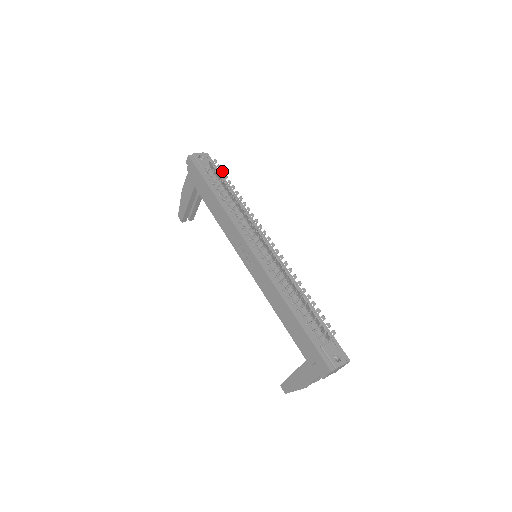
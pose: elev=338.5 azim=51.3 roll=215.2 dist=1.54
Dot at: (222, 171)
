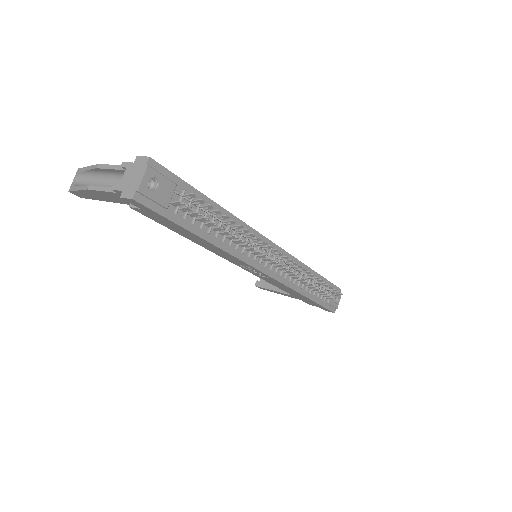
Dot at: (210, 207)
